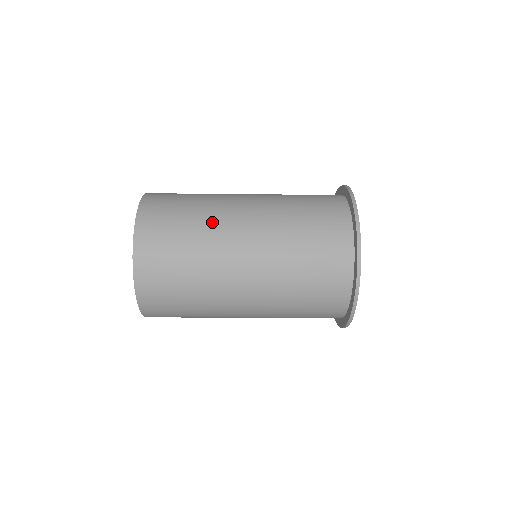
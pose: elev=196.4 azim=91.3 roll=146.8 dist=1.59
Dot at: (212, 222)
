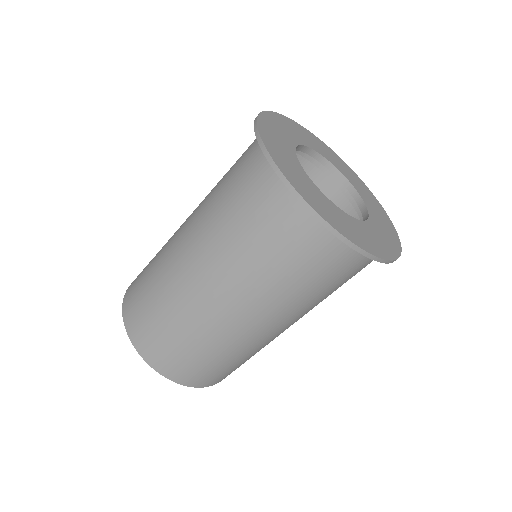
Dot at: (168, 279)
